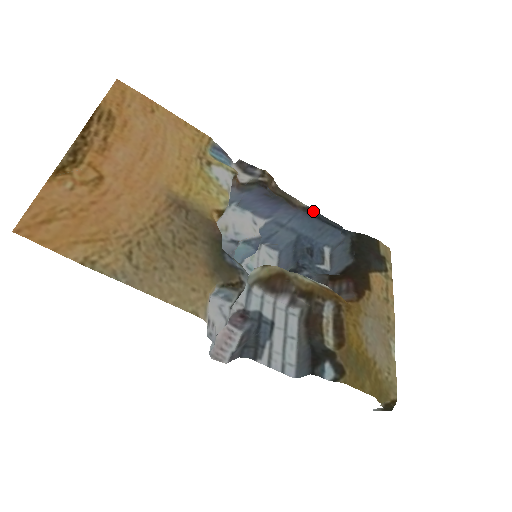
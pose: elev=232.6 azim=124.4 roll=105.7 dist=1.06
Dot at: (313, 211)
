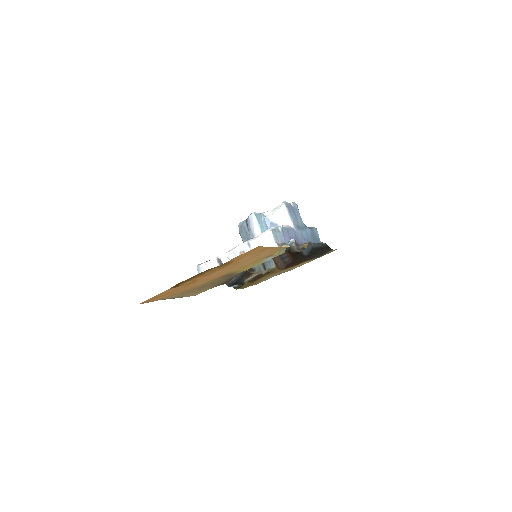
Dot at: (316, 243)
